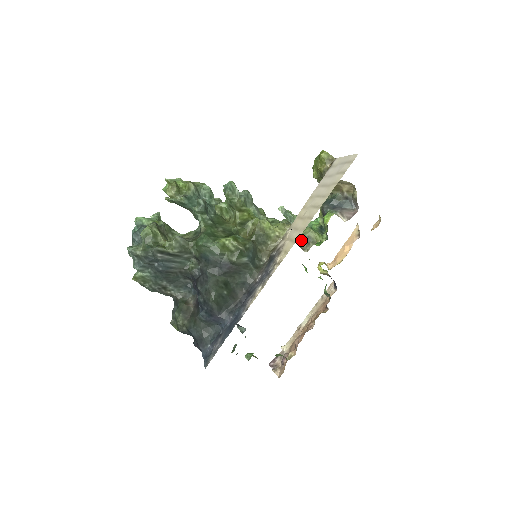
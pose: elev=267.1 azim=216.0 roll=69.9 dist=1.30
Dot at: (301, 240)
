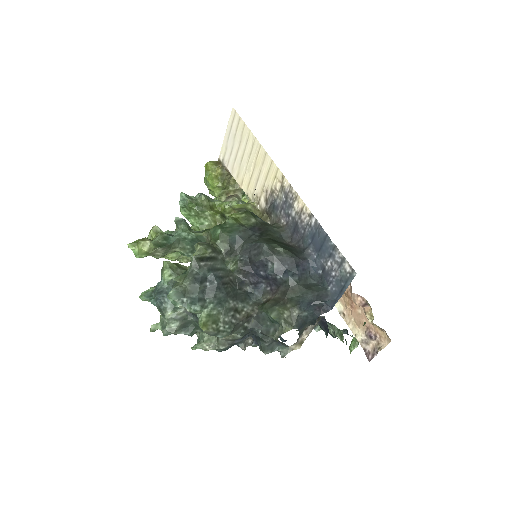
Dot at: occluded
